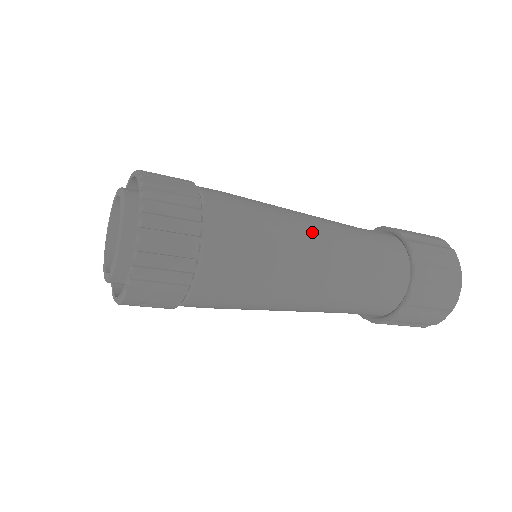
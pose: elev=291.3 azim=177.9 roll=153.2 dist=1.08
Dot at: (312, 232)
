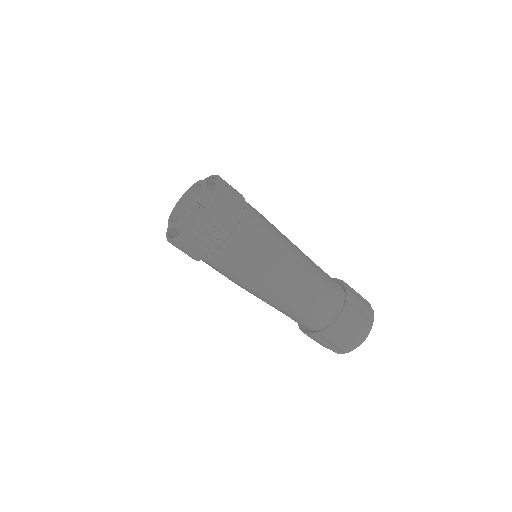
Dot at: occluded
